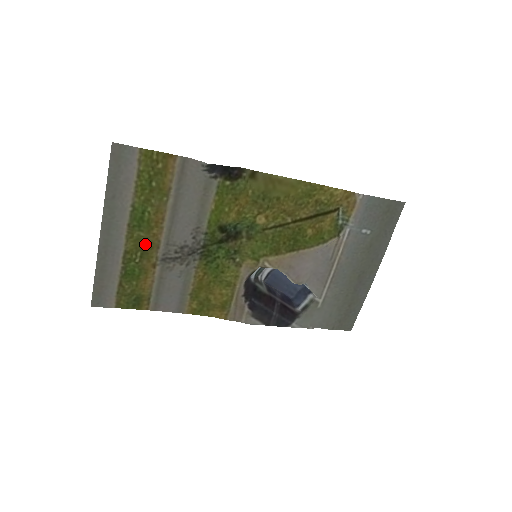
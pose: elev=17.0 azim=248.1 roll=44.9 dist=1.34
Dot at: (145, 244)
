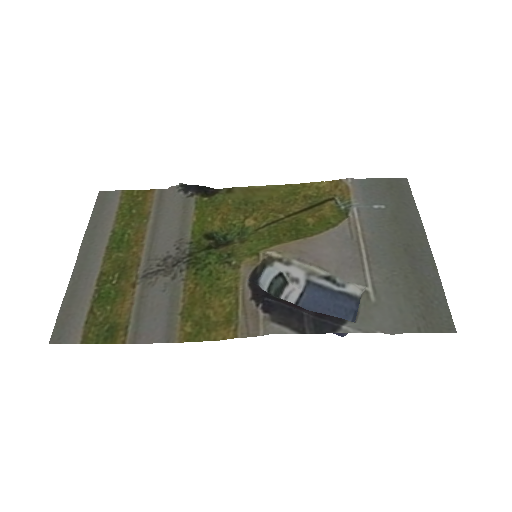
Dot at: (124, 265)
